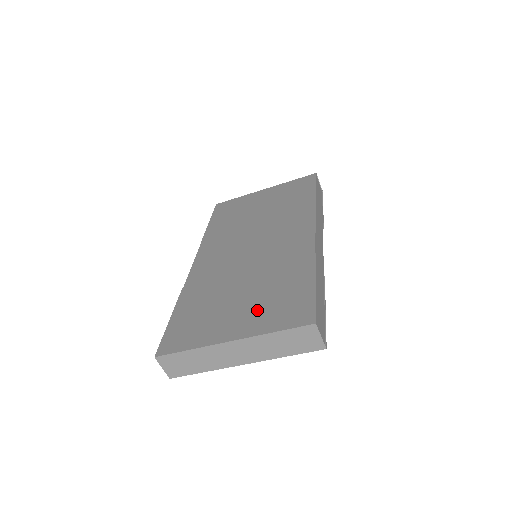
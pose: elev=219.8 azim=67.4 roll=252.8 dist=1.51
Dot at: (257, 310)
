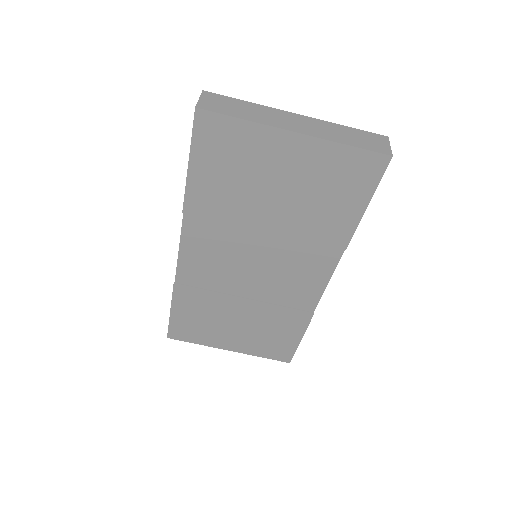
Dot at: occluded
